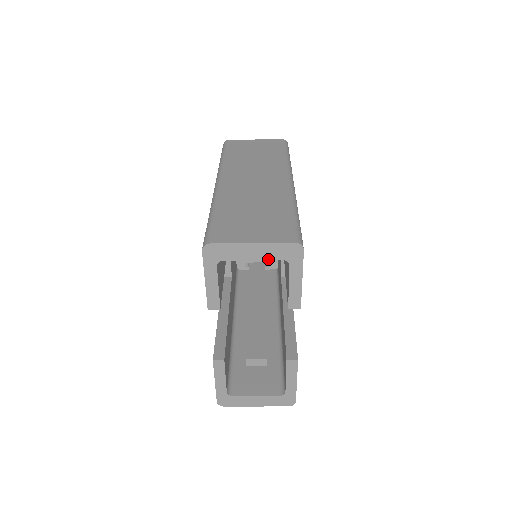
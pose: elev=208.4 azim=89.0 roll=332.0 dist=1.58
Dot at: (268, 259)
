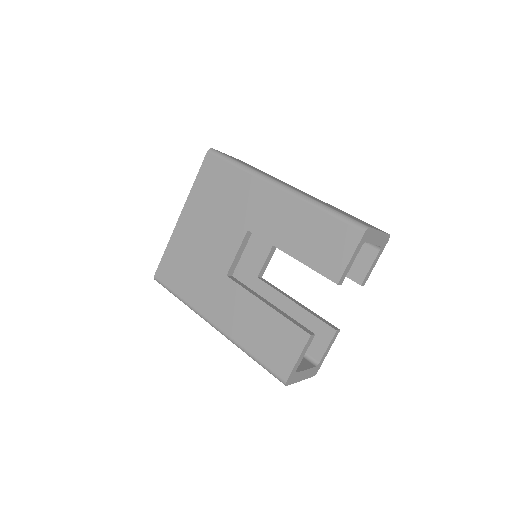
Dot at: (377, 244)
